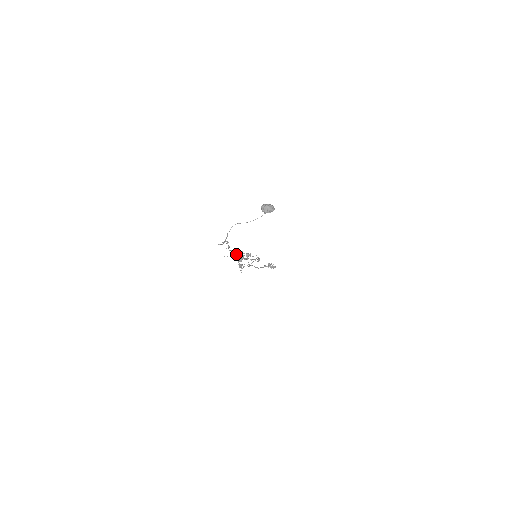
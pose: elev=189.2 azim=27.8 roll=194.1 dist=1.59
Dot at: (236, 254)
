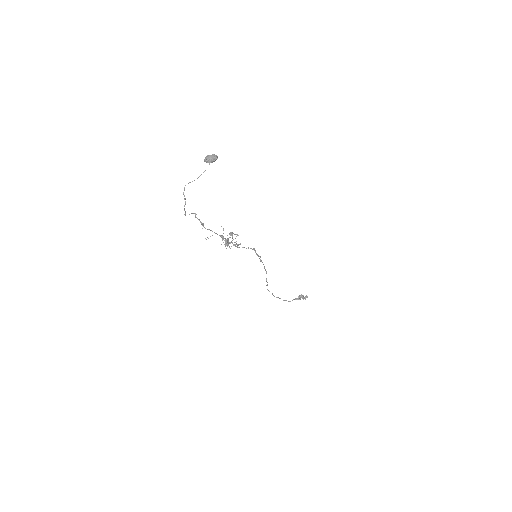
Dot at: (217, 234)
